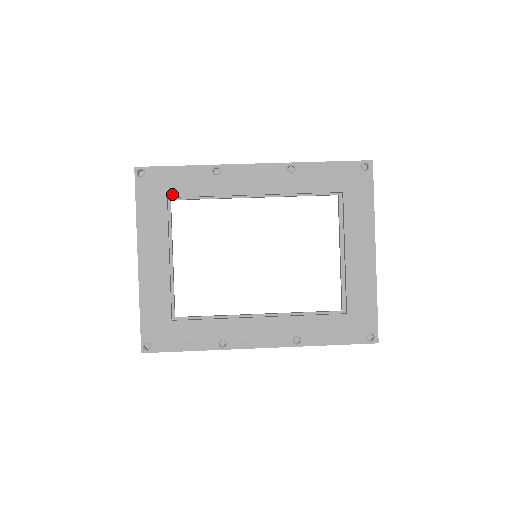
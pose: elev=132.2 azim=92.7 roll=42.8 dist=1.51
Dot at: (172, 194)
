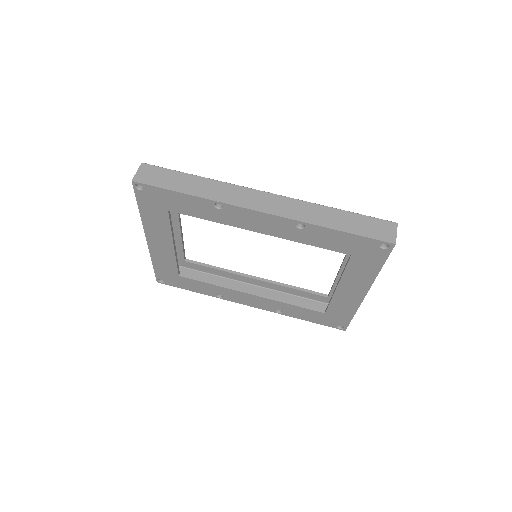
Dot at: (173, 210)
